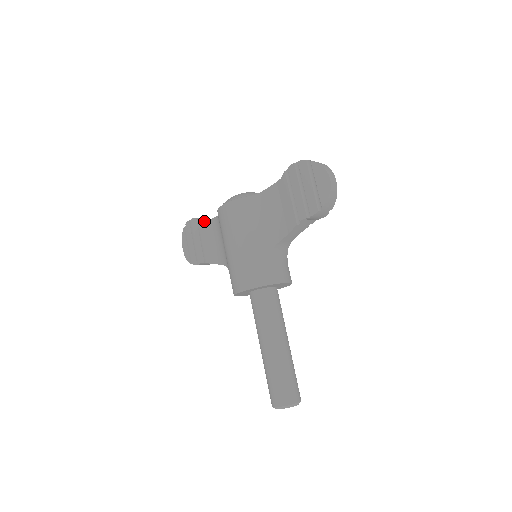
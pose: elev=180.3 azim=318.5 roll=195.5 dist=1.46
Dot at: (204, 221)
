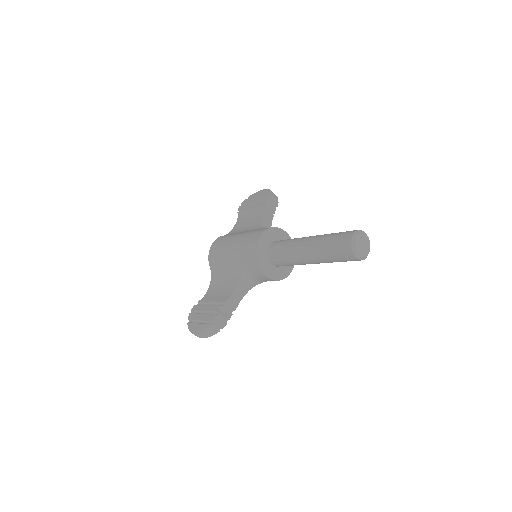
Dot at: (203, 298)
